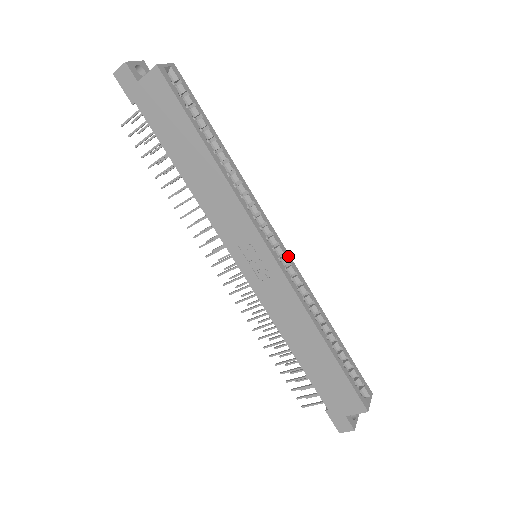
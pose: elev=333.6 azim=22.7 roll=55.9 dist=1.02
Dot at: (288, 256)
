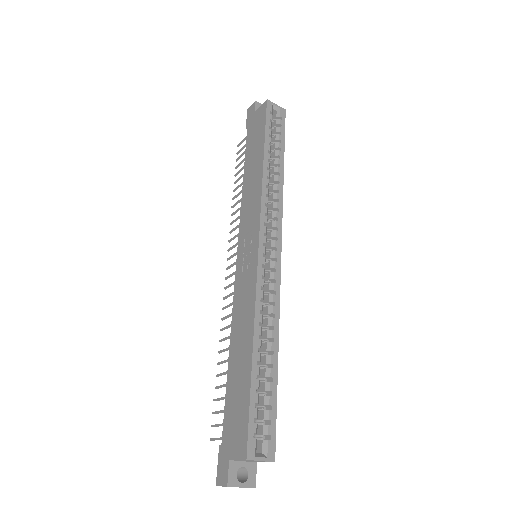
Dot at: (278, 265)
